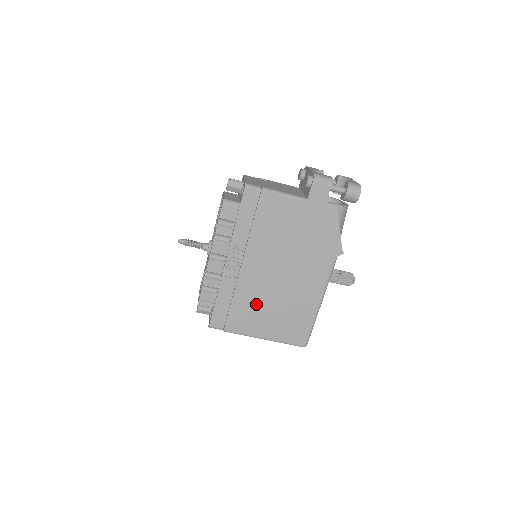
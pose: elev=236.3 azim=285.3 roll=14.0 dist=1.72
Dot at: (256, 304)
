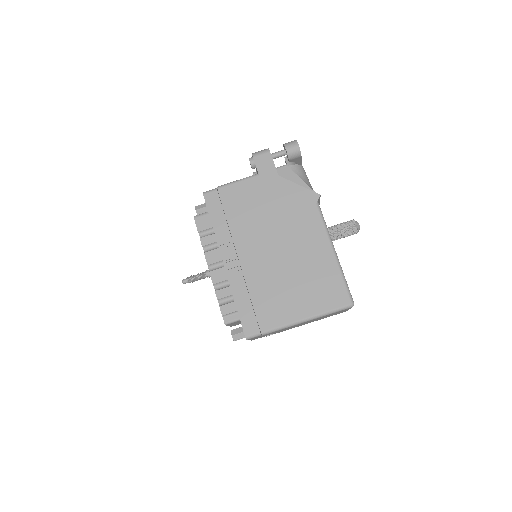
Dot at: (275, 288)
